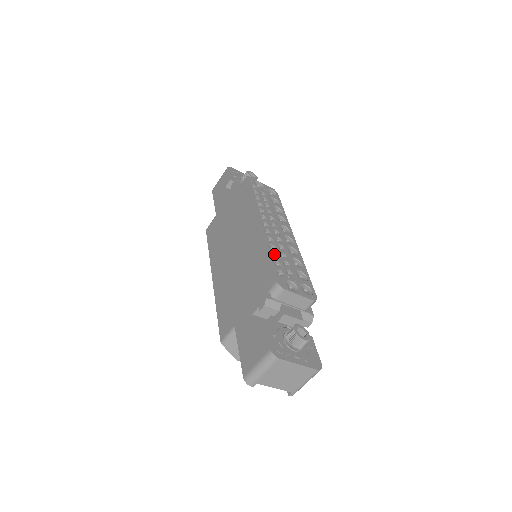
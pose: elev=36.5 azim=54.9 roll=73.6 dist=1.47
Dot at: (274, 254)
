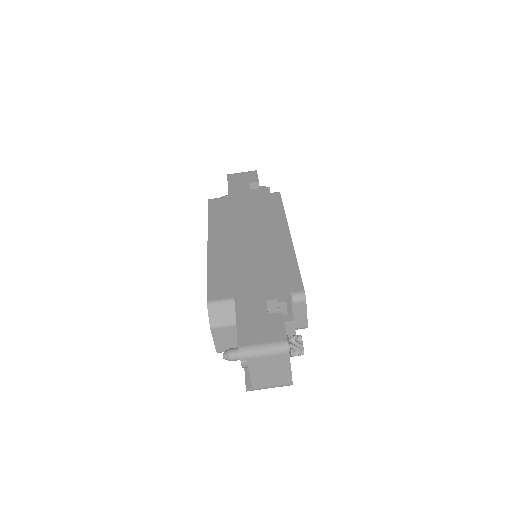
Dot at: occluded
